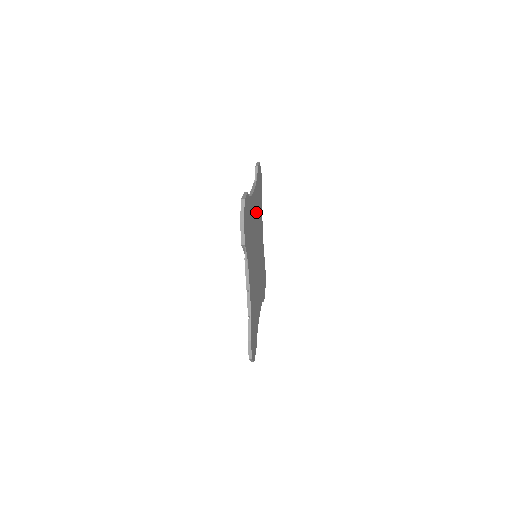
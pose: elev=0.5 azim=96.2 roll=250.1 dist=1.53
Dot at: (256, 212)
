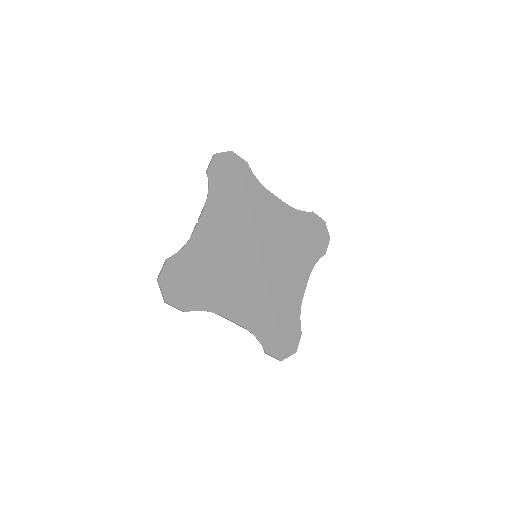
Dot at: (279, 225)
